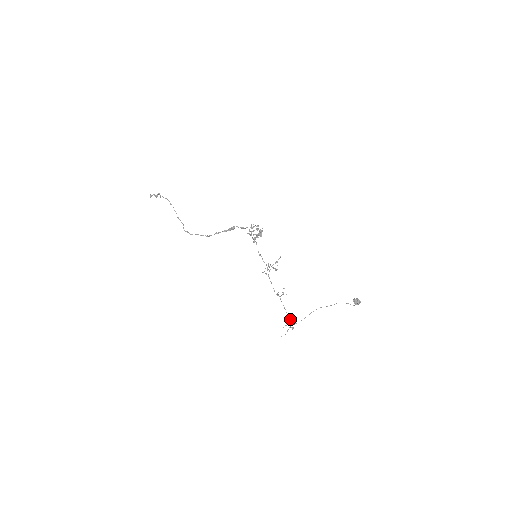
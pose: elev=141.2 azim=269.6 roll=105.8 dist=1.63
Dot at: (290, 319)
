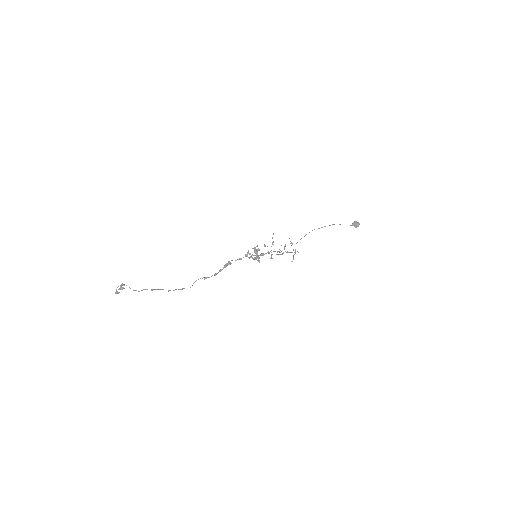
Dot at: (294, 252)
